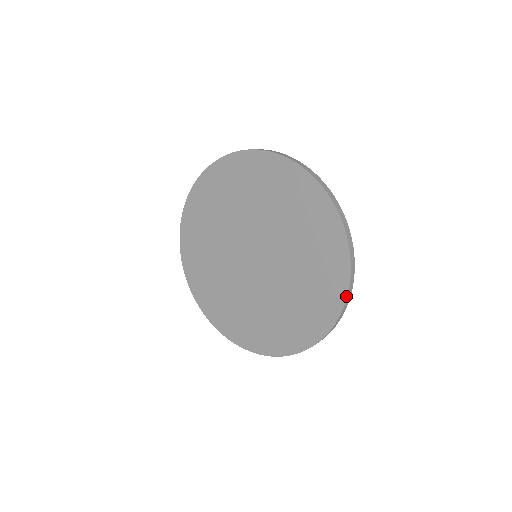
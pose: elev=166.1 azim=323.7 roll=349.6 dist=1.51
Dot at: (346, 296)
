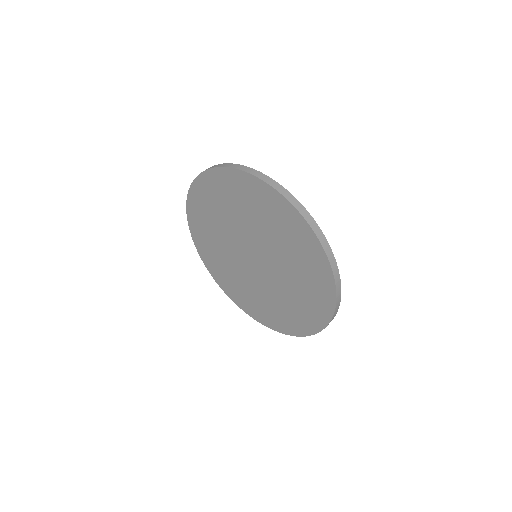
Dot at: (335, 304)
